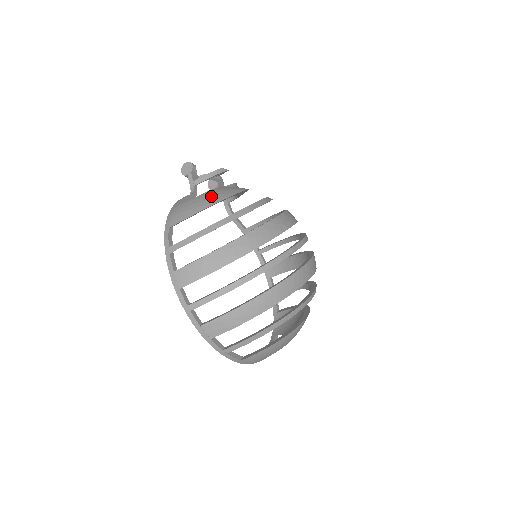
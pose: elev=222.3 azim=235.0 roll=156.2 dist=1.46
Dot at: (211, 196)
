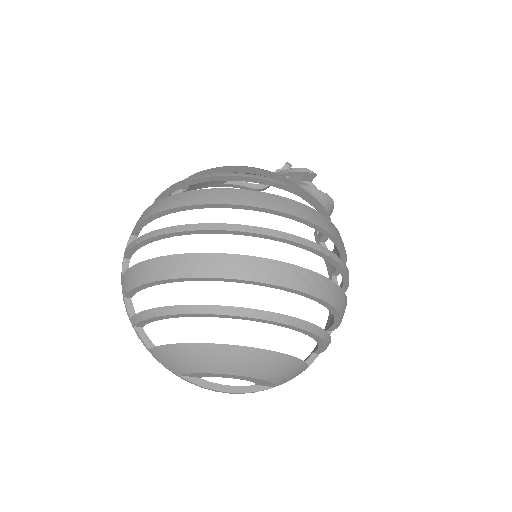
Dot at: occluded
